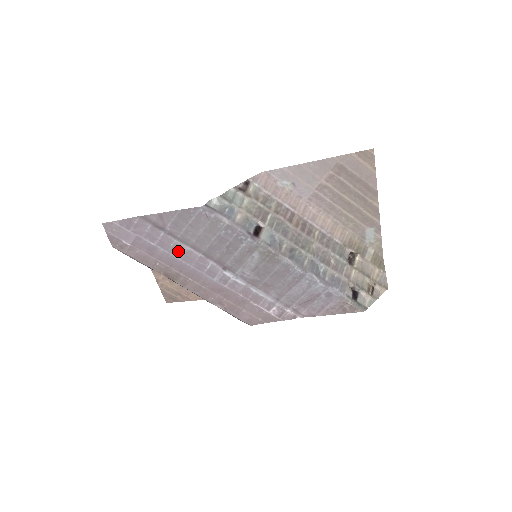
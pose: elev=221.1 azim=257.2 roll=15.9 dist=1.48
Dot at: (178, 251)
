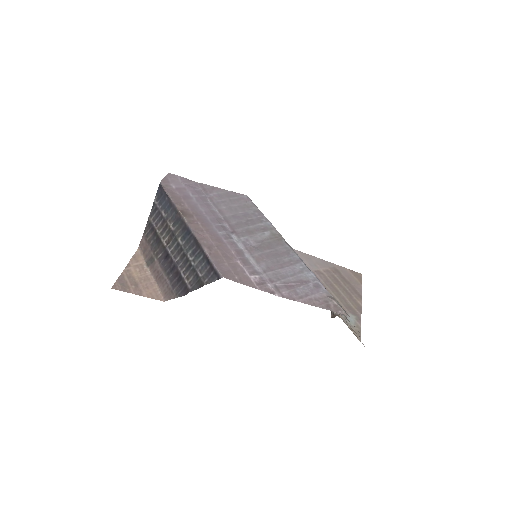
Dot at: (206, 207)
